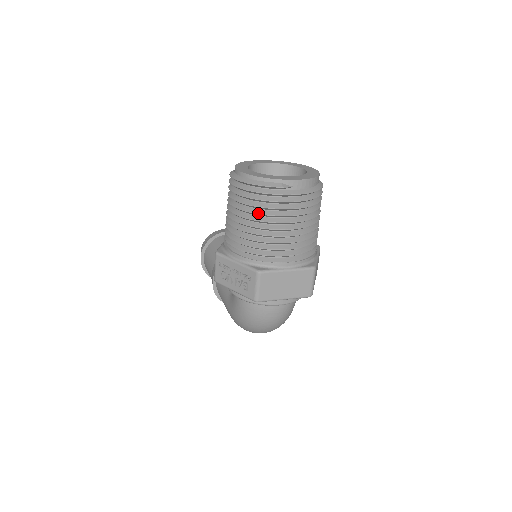
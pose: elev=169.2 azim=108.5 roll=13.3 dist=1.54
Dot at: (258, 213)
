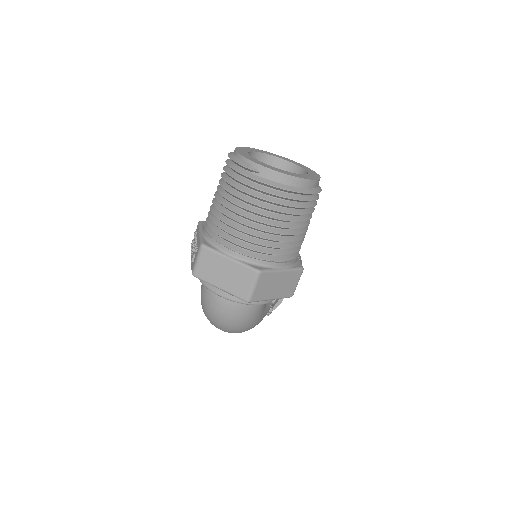
Dot at: (224, 188)
